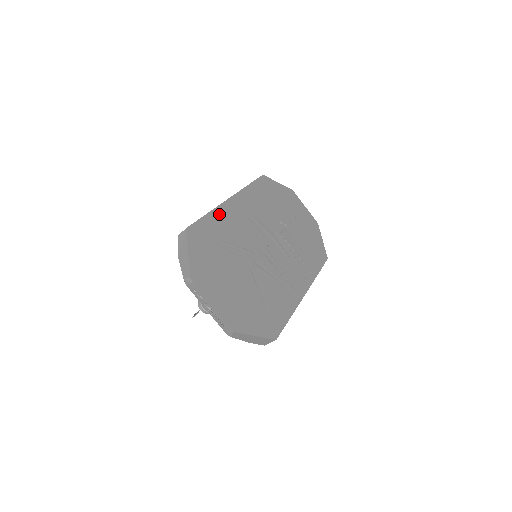
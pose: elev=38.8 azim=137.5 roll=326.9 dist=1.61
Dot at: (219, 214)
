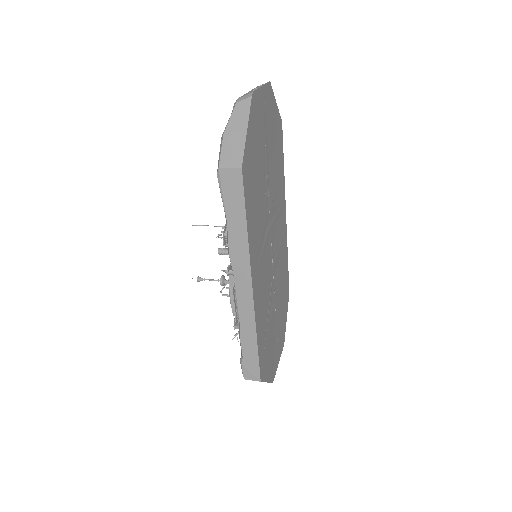
Dot at: (258, 323)
